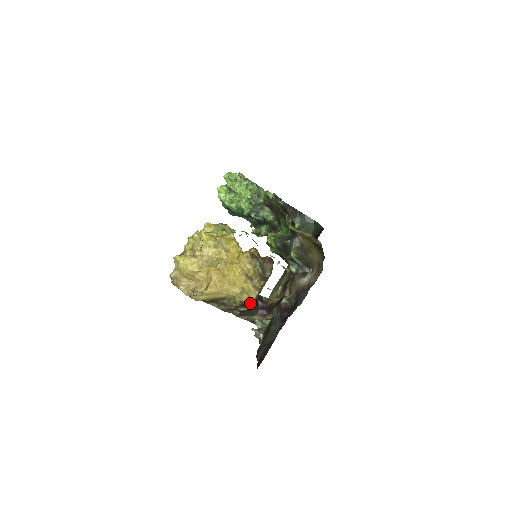
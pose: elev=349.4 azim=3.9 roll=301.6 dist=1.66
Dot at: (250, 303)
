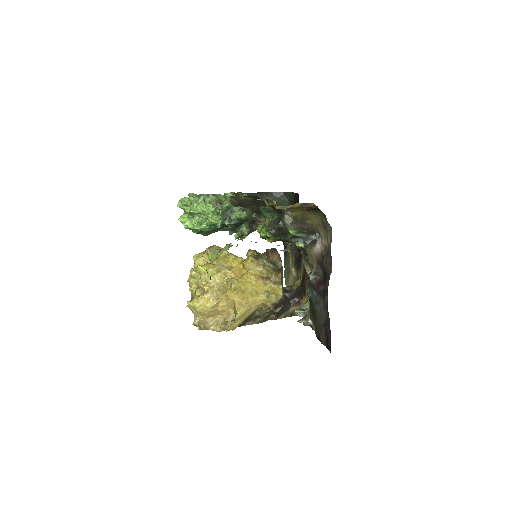
Dot at: (281, 300)
